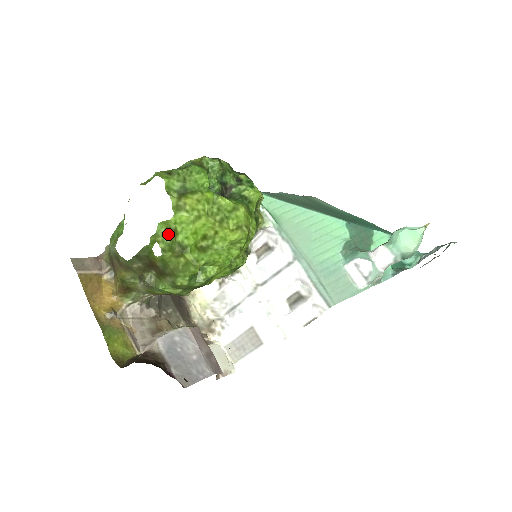
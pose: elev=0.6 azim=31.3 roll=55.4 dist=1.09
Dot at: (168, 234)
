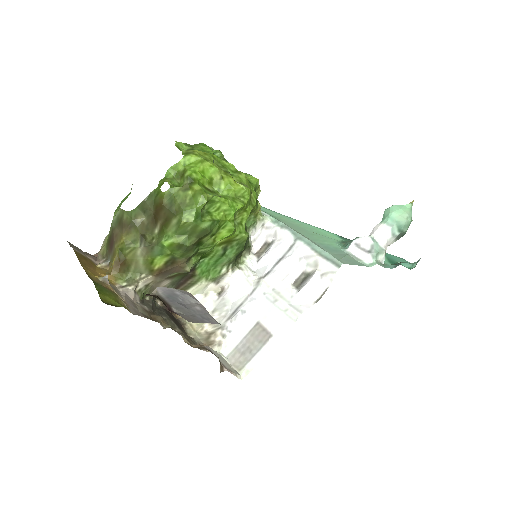
Dot at: (176, 179)
